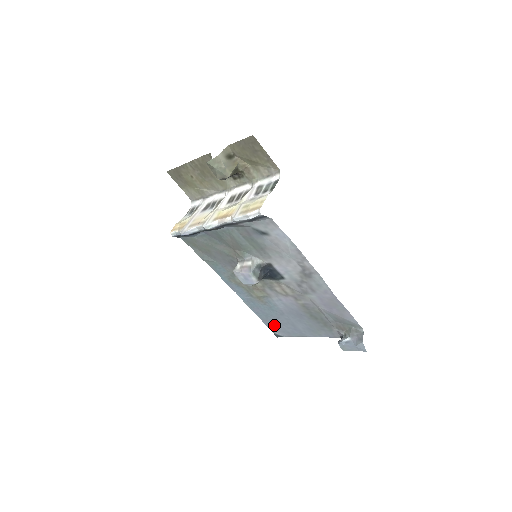
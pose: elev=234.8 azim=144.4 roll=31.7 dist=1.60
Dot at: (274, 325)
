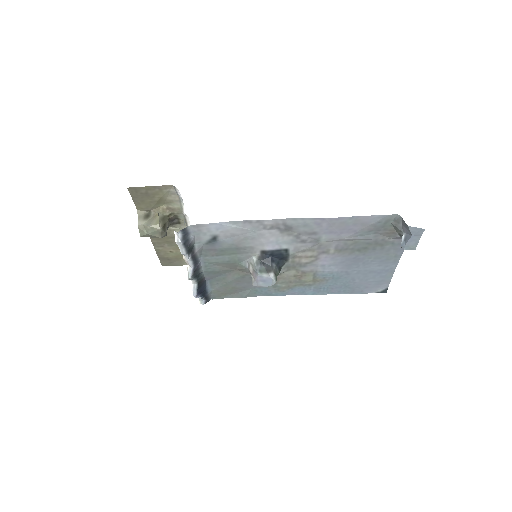
Dot at: (364, 287)
